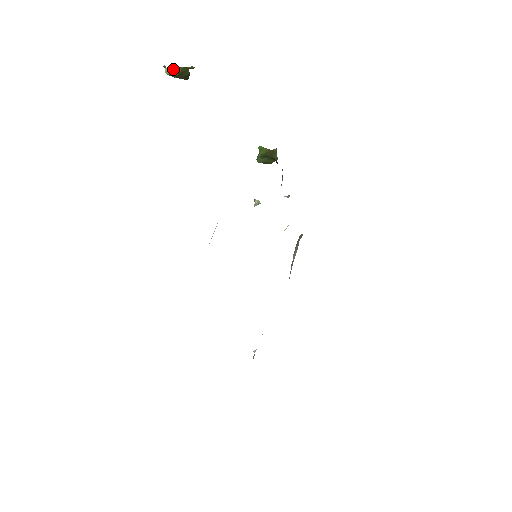
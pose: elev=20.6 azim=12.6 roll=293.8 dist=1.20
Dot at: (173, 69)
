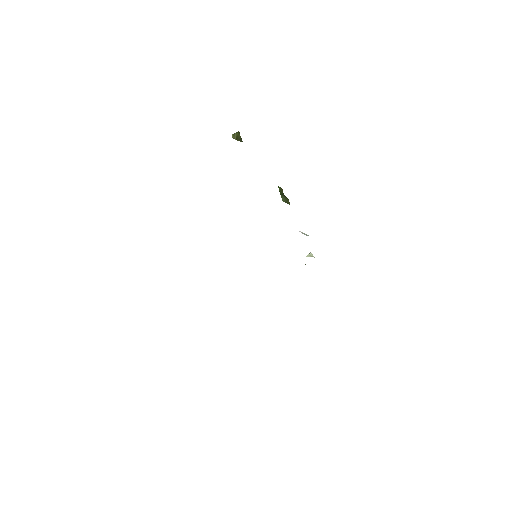
Dot at: (234, 134)
